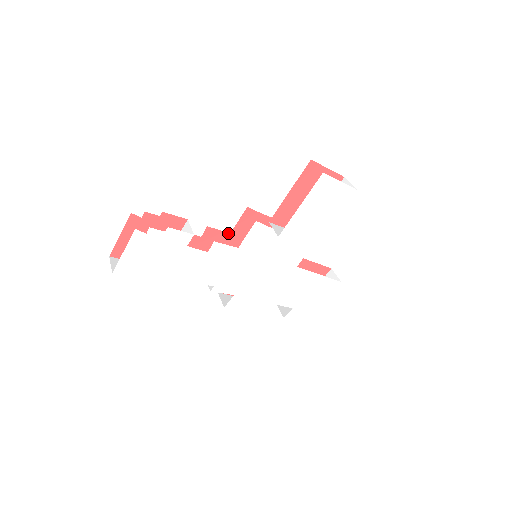
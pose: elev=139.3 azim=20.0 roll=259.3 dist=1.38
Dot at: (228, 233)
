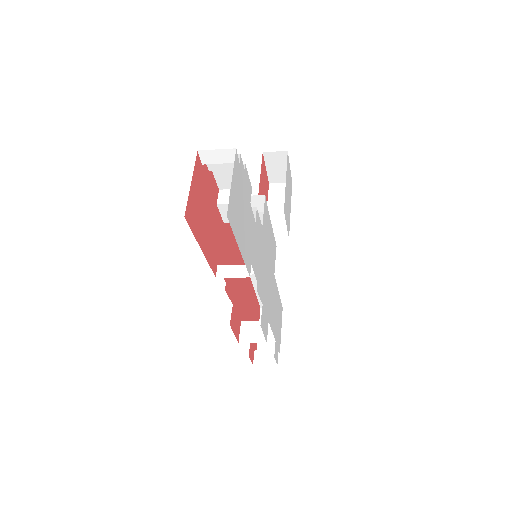
Dot at: occluded
